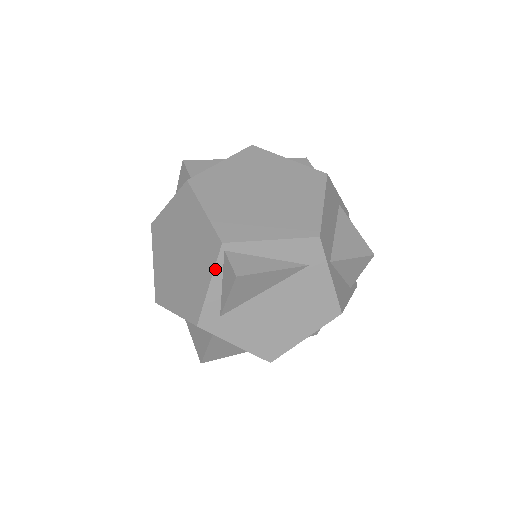
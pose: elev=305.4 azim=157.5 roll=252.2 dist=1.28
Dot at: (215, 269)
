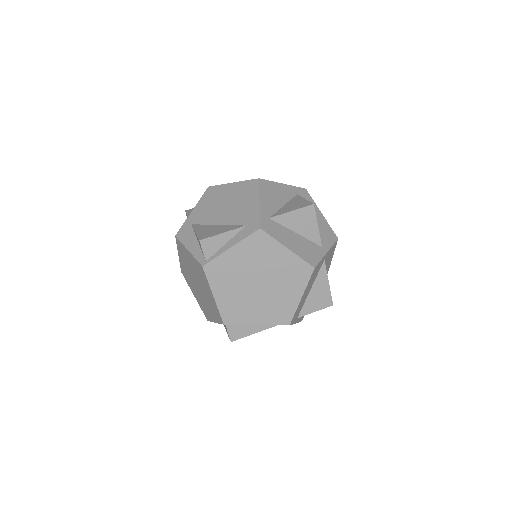
Dot at: (219, 323)
